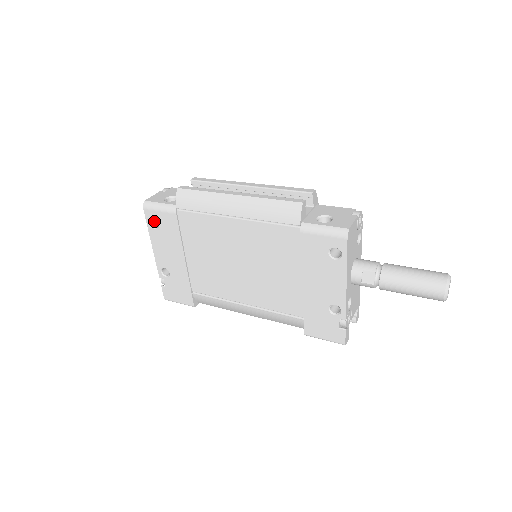
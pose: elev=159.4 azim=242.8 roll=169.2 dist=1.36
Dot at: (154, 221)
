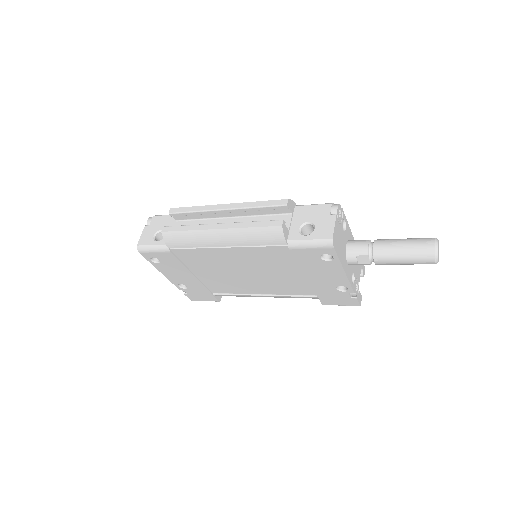
Dot at: occluded
